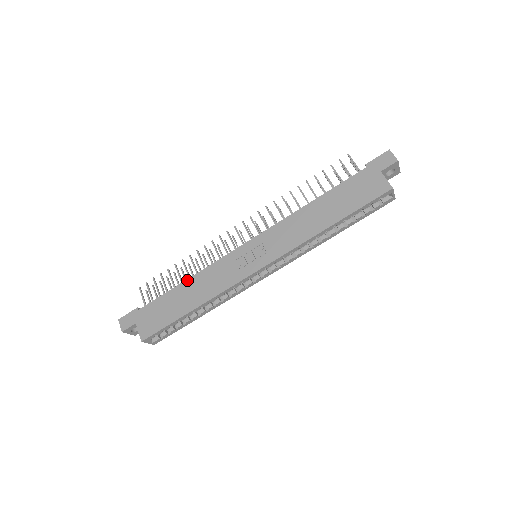
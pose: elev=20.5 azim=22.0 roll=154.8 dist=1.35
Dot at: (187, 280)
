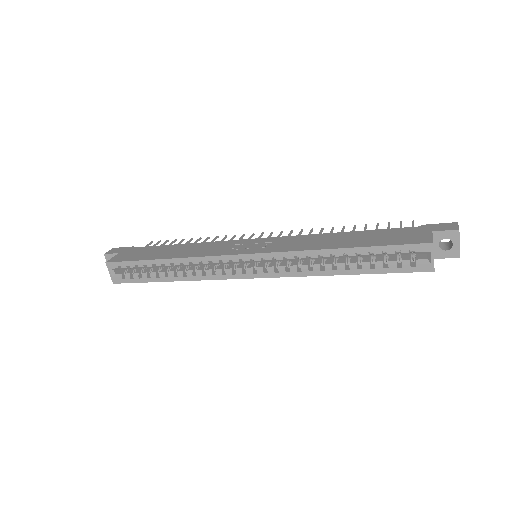
Dot at: (186, 244)
